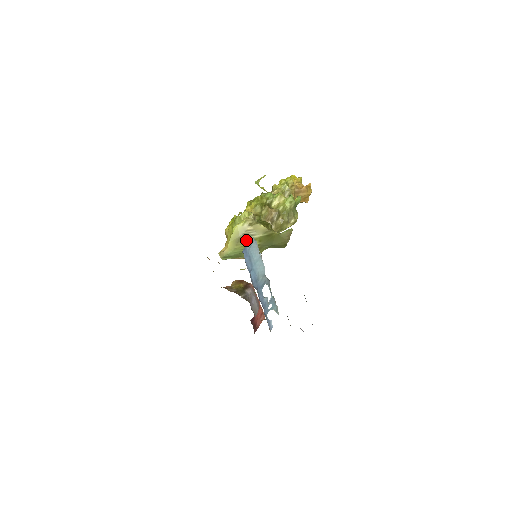
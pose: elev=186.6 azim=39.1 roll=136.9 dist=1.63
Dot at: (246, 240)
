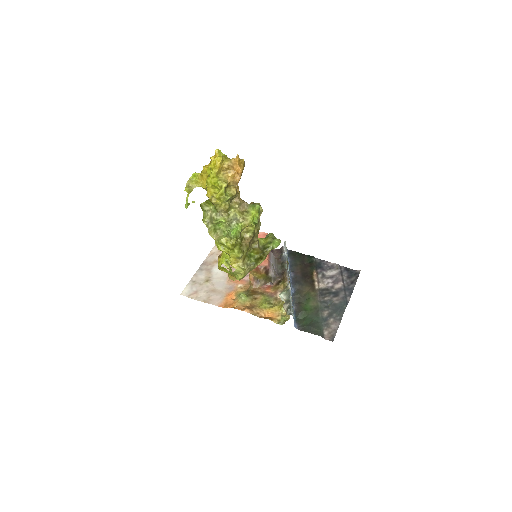
Dot at: occluded
